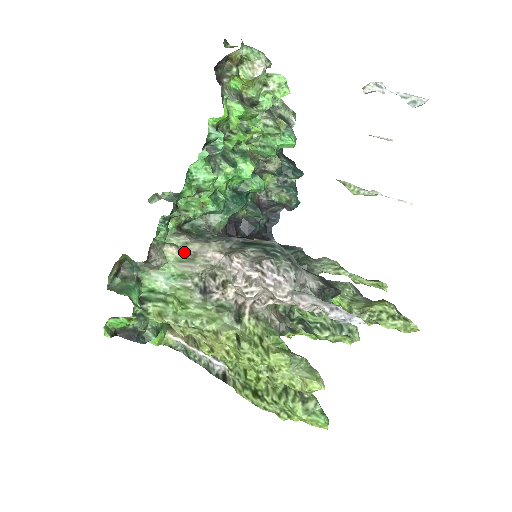
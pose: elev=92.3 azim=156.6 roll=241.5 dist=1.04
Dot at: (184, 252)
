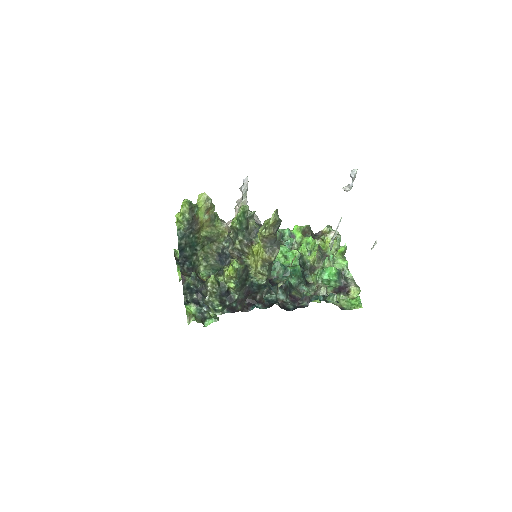
Dot at: occluded
